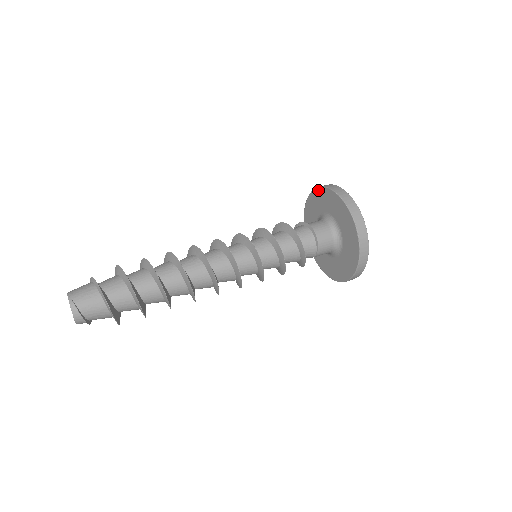
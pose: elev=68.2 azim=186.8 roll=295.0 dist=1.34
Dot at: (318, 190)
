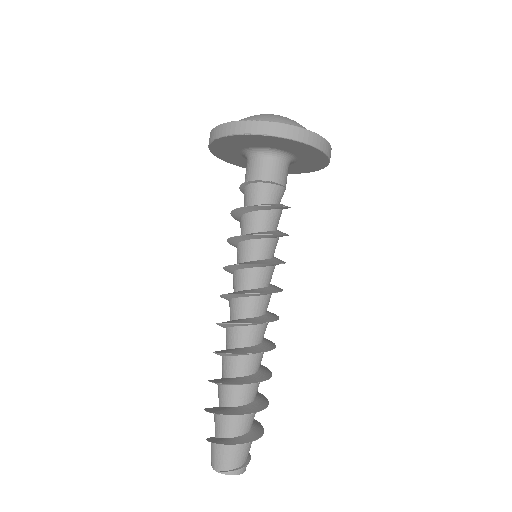
Dot at: (215, 143)
